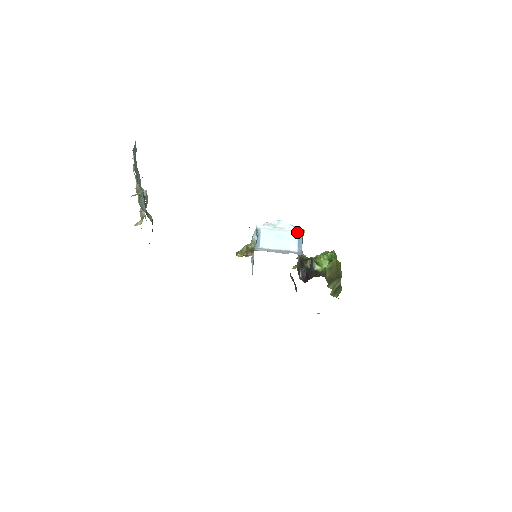
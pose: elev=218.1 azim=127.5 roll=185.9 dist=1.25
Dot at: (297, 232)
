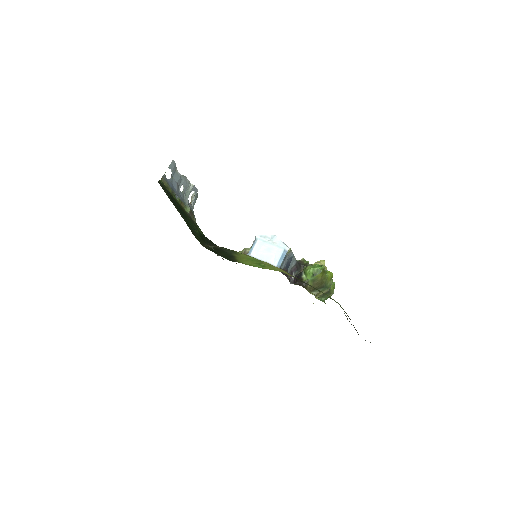
Dot at: (284, 249)
